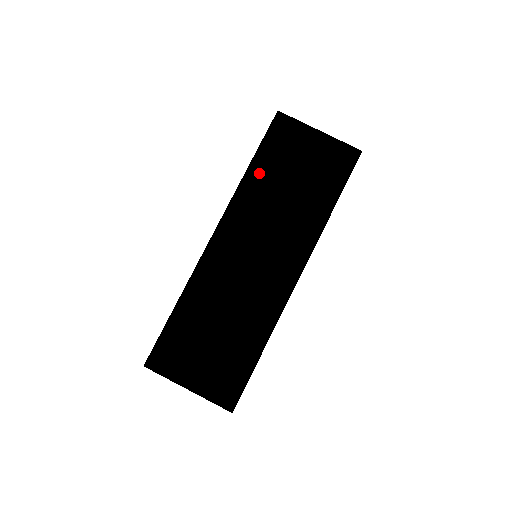
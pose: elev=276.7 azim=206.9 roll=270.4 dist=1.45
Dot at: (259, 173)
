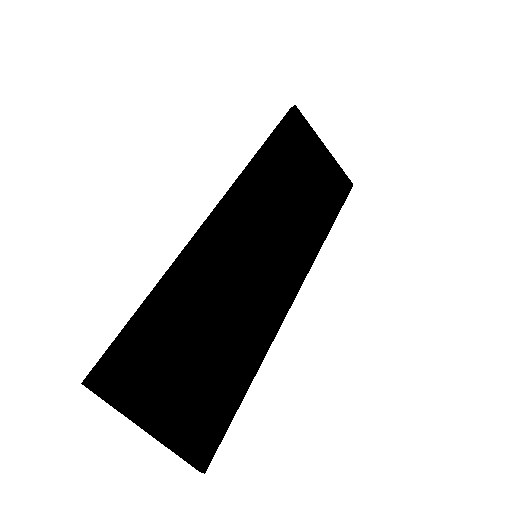
Dot at: (272, 160)
